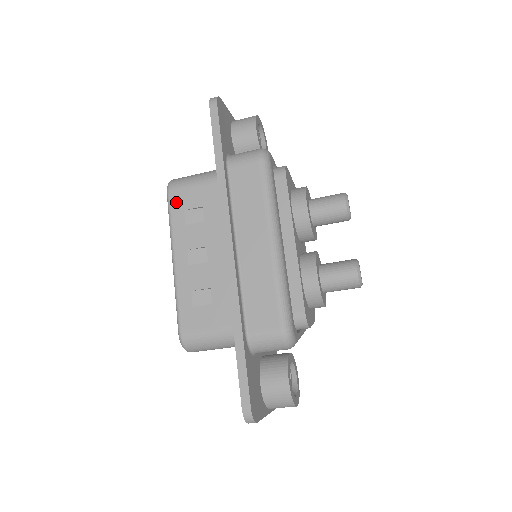
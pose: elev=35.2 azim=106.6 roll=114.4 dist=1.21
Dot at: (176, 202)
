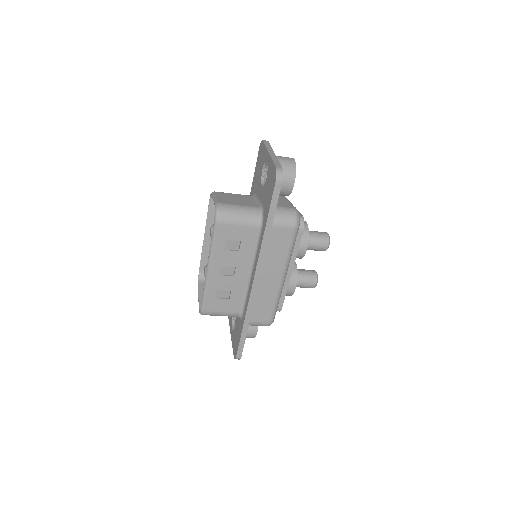
Dot at: (221, 233)
